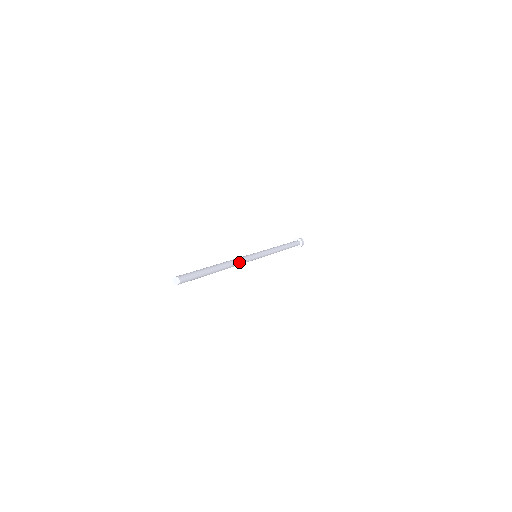
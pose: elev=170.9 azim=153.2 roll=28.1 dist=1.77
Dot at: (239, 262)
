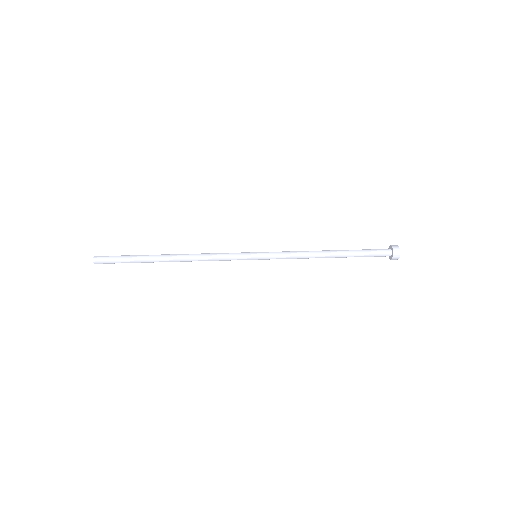
Dot at: (207, 257)
